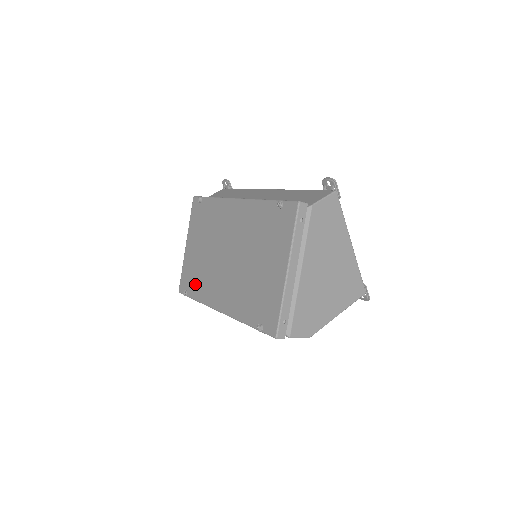
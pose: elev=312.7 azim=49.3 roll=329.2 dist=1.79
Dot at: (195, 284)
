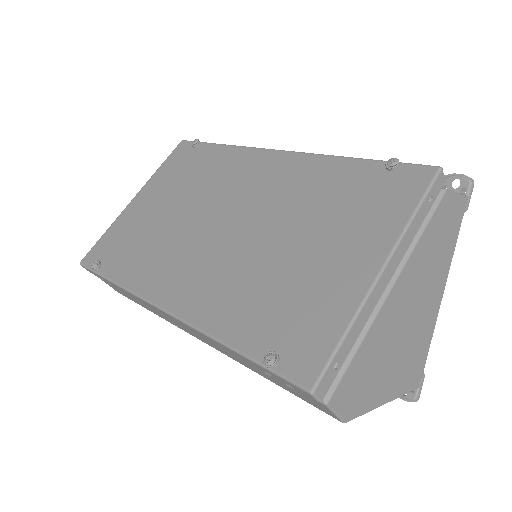
Dot at: (125, 256)
